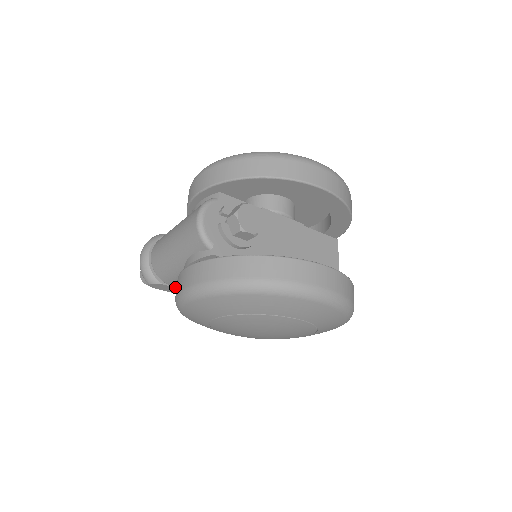
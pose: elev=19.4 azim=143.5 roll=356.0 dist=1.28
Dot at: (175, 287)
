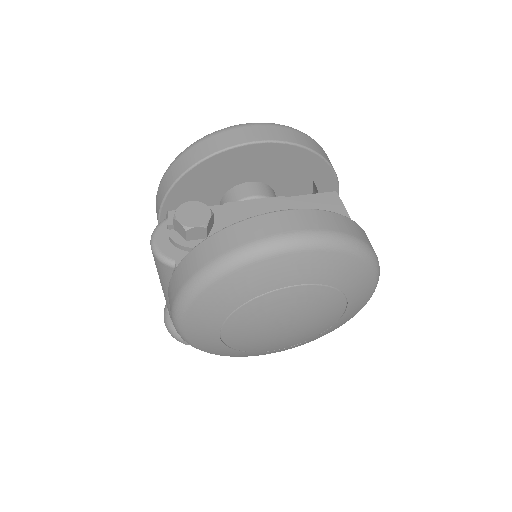
Dot at: occluded
